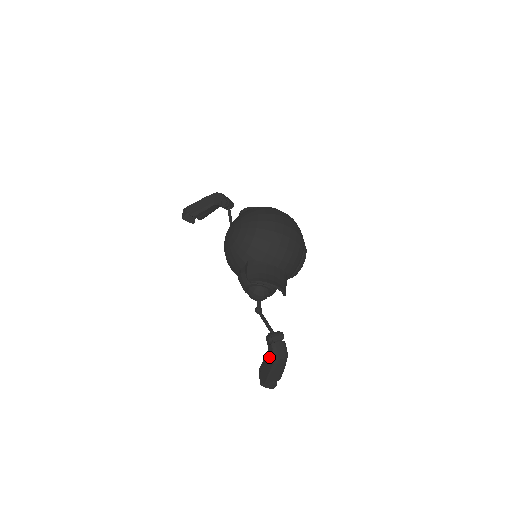
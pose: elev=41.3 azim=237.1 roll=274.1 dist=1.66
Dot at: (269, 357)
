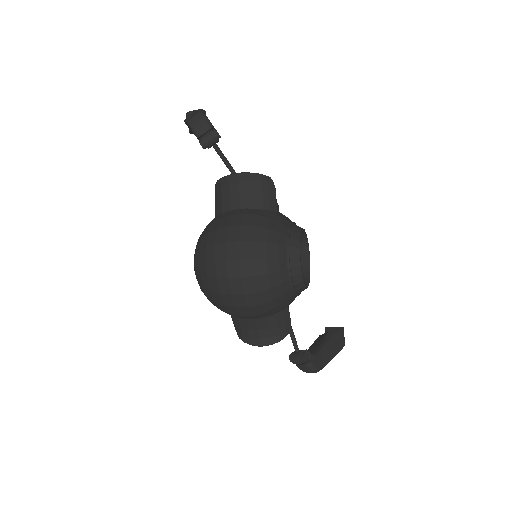
Dot at: occluded
